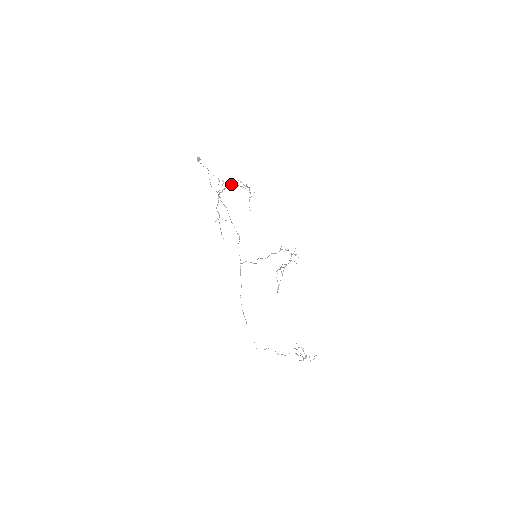
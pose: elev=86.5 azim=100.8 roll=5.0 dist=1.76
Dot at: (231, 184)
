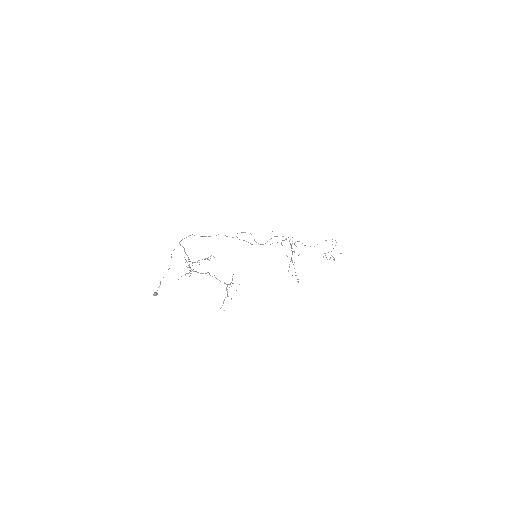
Dot at: occluded
